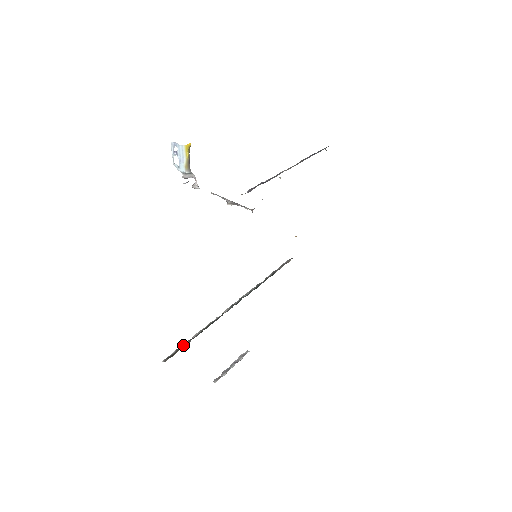
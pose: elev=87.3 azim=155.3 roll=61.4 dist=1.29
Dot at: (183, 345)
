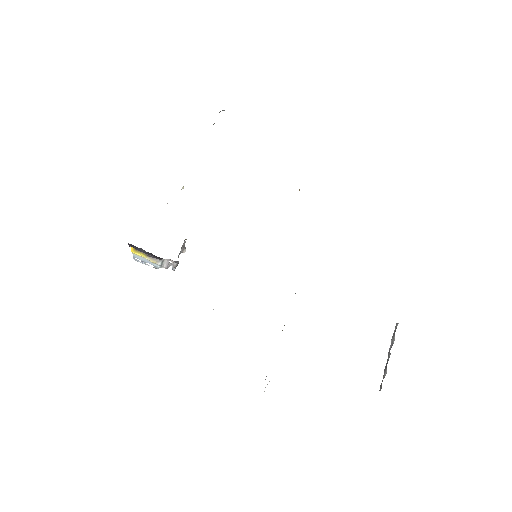
Dot at: occluded
